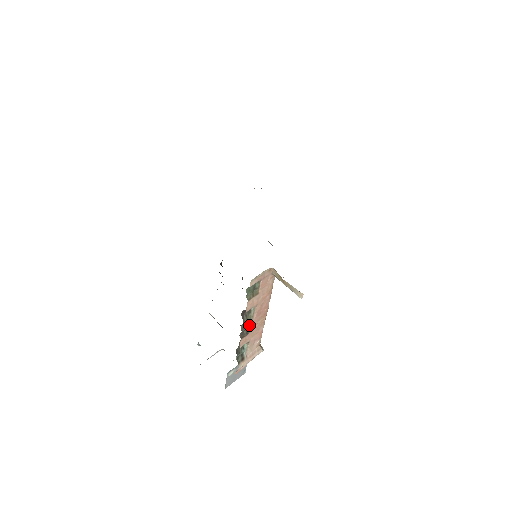
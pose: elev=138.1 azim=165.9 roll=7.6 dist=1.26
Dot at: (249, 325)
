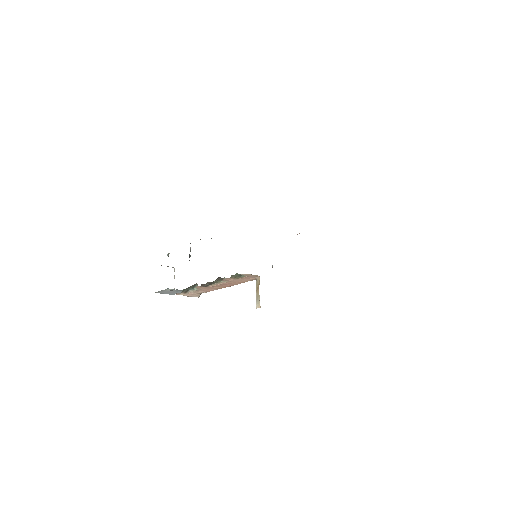
Dot at: (212, 284)
